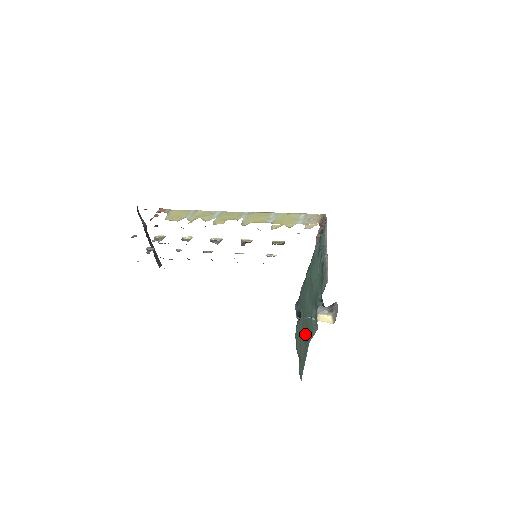
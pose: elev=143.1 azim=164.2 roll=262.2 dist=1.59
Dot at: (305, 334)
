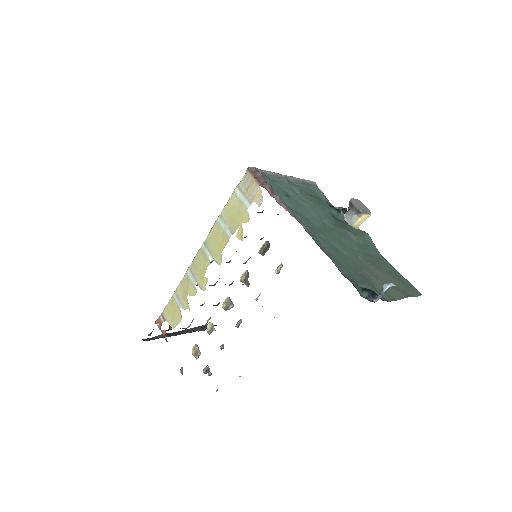
Dot at: (377, 267)
